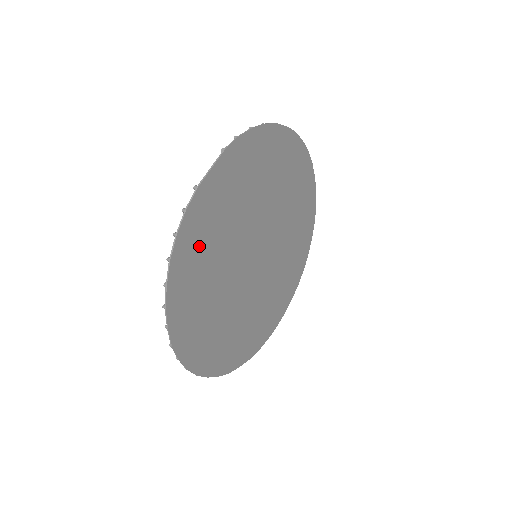
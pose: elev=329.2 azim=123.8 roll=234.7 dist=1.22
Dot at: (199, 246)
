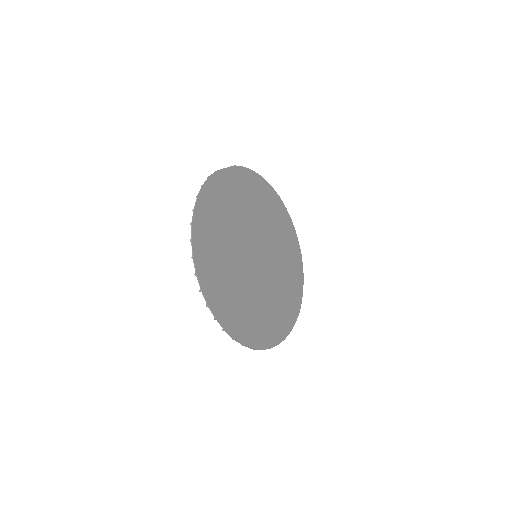
Dot at: (216, 205)
